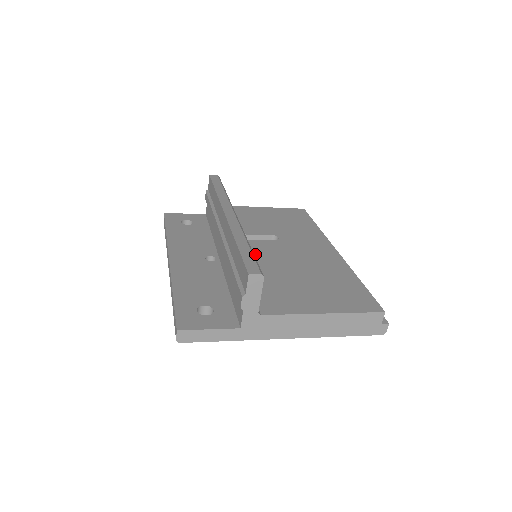
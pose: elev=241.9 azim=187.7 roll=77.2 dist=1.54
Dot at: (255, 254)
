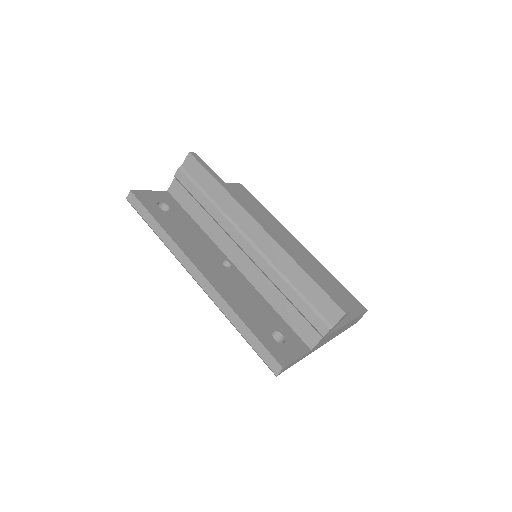
Dot at: occluded
